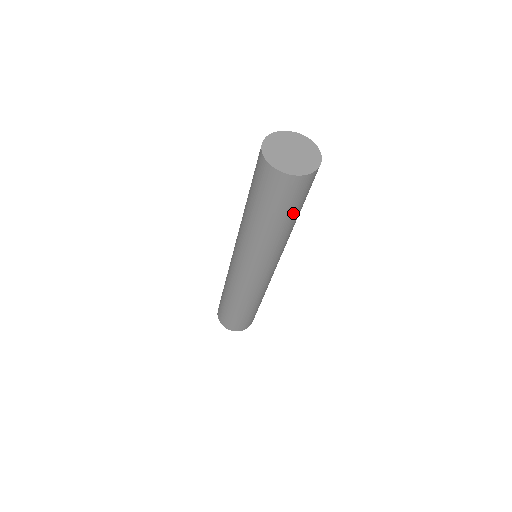
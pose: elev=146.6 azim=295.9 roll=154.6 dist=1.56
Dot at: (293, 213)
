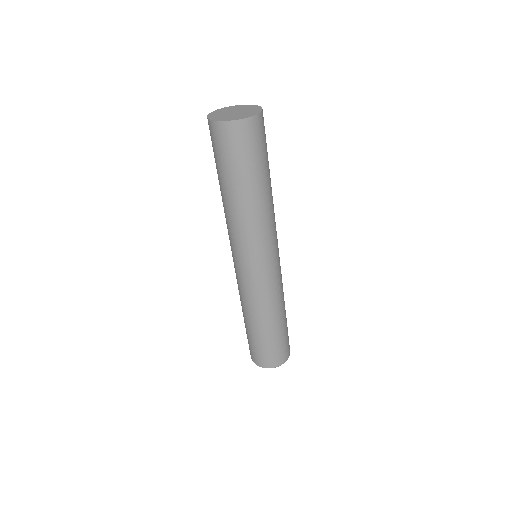
Dot at: (238, 175)
